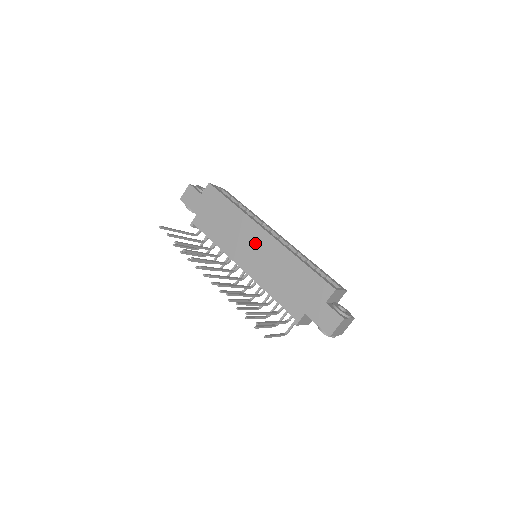
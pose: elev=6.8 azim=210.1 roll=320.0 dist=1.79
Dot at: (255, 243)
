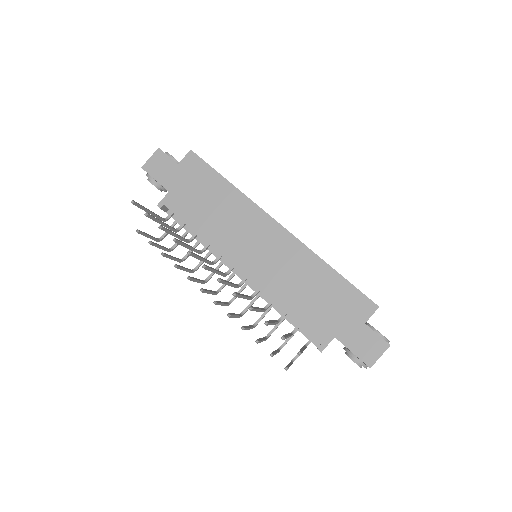
Dot at: (262, 238)
